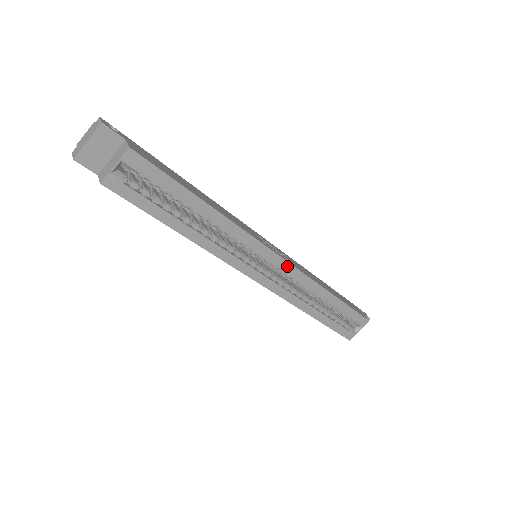
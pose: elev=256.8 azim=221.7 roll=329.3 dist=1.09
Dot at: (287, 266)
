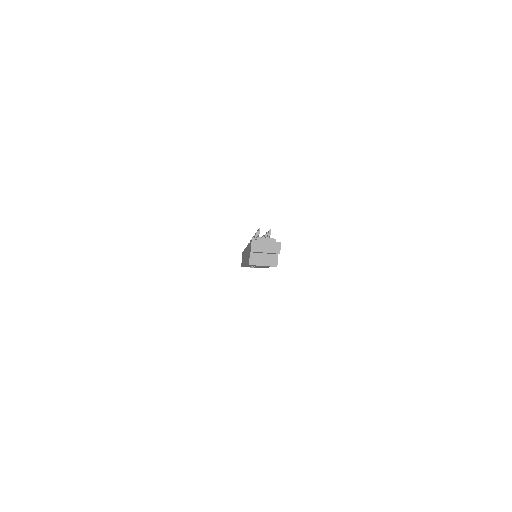
Dot at: occluded
